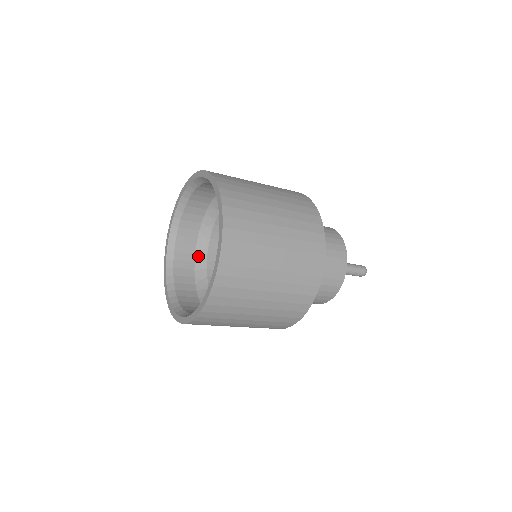
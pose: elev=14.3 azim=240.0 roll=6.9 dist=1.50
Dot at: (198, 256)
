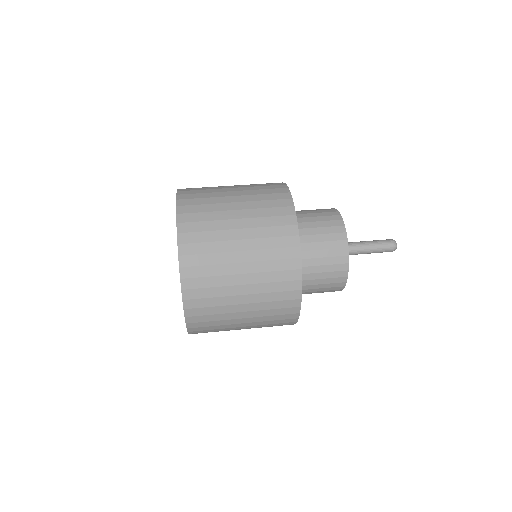
Dot at: occluded
